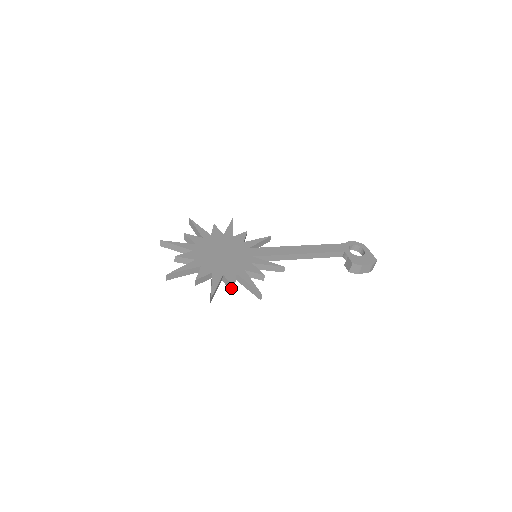
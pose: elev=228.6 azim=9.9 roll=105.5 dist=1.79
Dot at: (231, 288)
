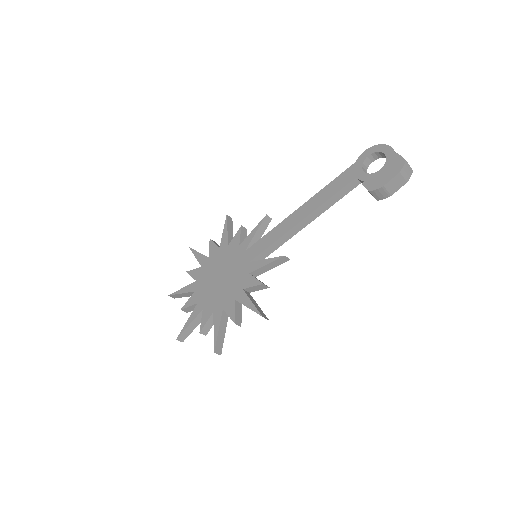
Dot at: (235, 322)
